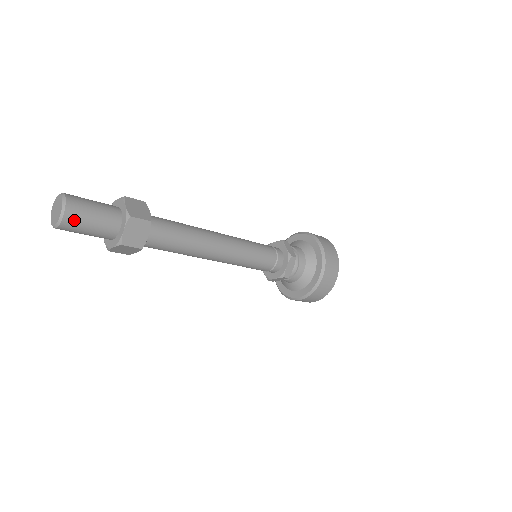
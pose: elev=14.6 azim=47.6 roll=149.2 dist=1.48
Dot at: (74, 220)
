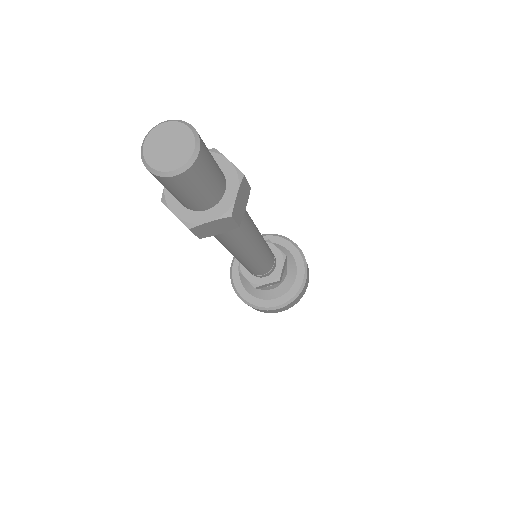
Dot at: (202, 166)
